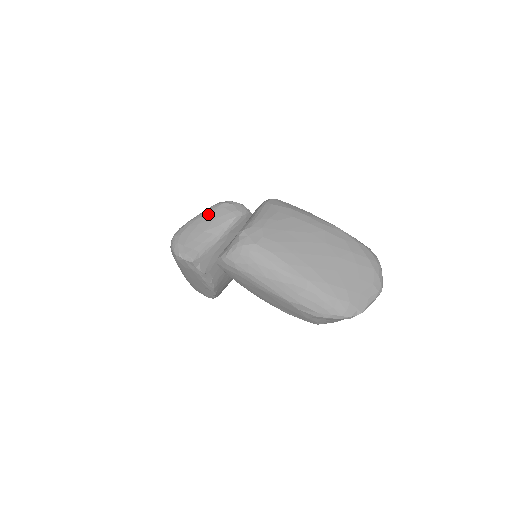
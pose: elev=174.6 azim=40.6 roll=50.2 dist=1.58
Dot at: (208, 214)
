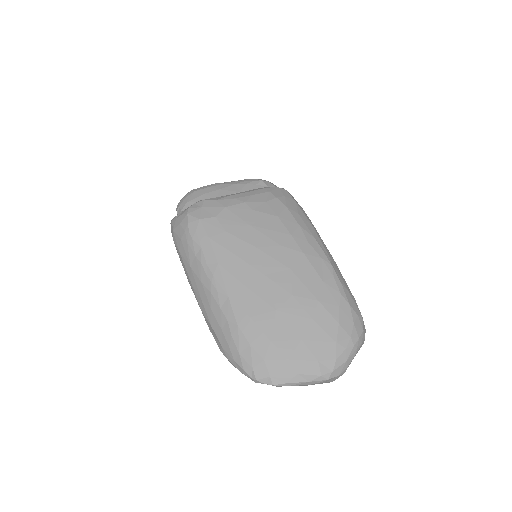
Dot at: (237, 184)
